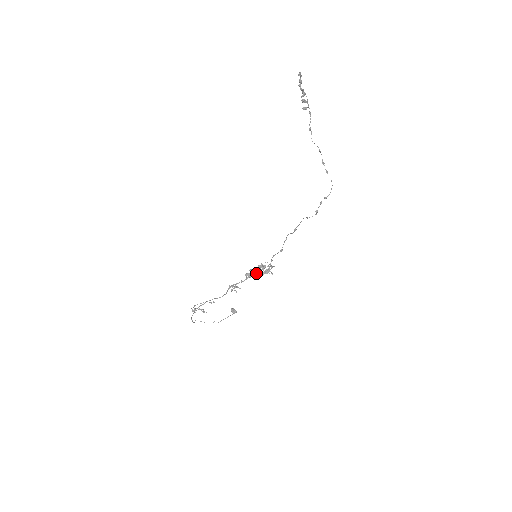
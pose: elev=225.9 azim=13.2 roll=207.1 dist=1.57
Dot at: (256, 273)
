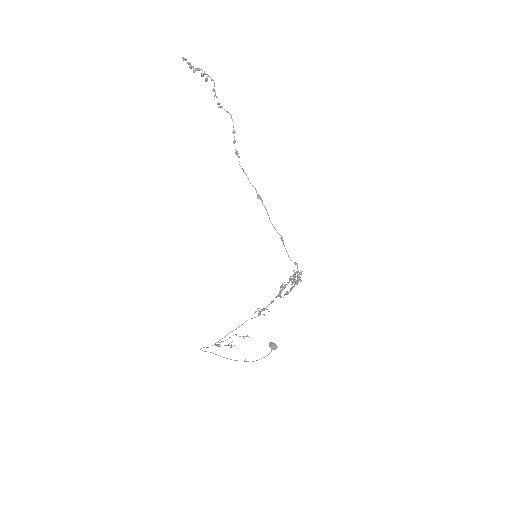
Dot at: (284, 287)
